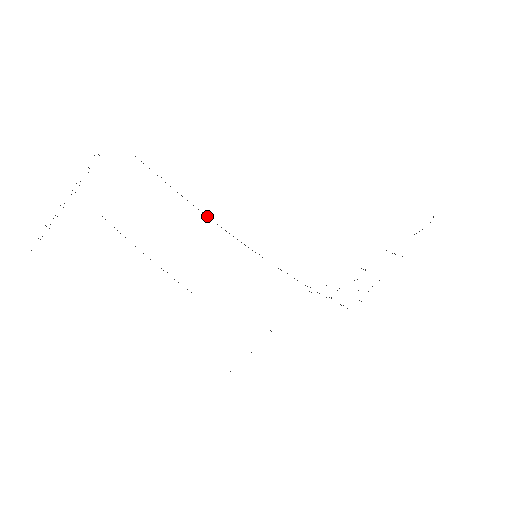
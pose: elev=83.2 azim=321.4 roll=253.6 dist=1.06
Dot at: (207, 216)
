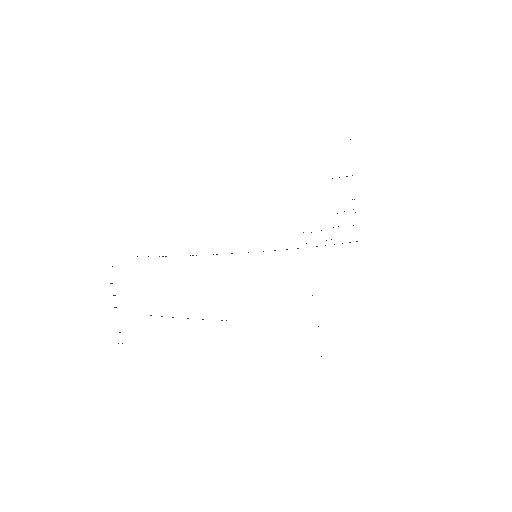
Dot at: occluded
